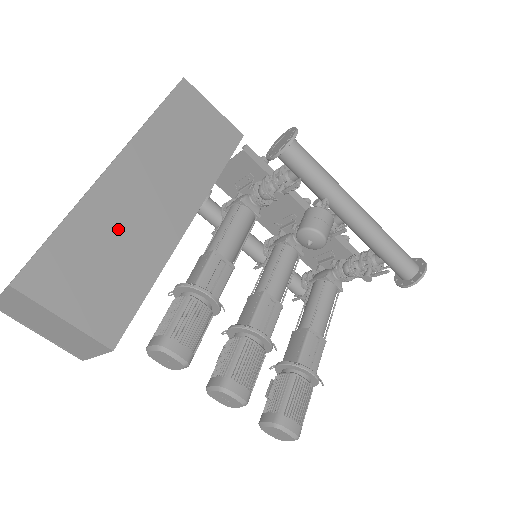
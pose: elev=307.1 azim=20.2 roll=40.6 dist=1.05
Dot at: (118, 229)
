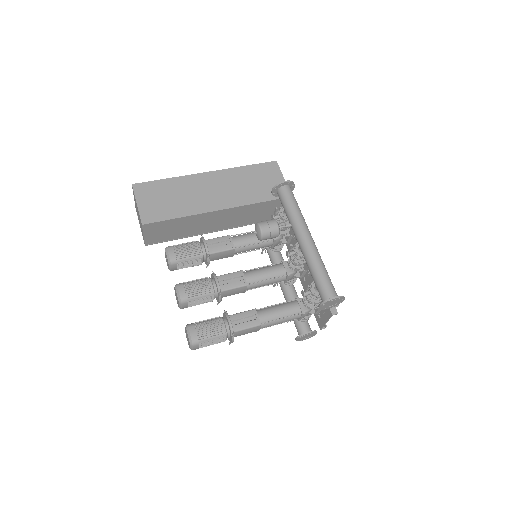
Dot at: (185, 192)
